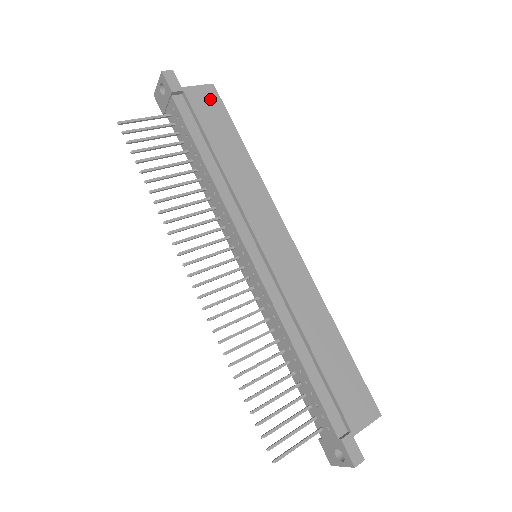
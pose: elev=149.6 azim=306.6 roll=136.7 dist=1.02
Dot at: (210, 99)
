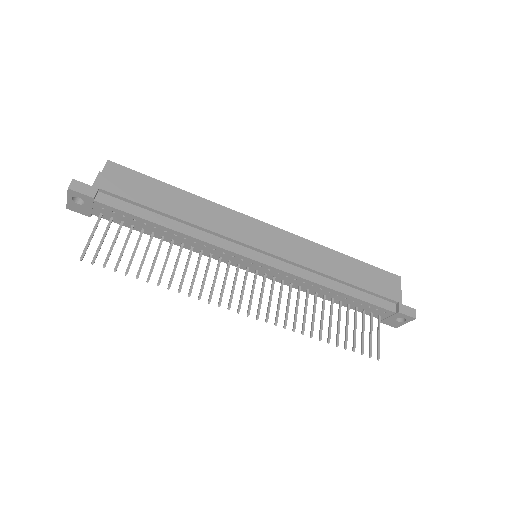
Dot at: (120, 175)
